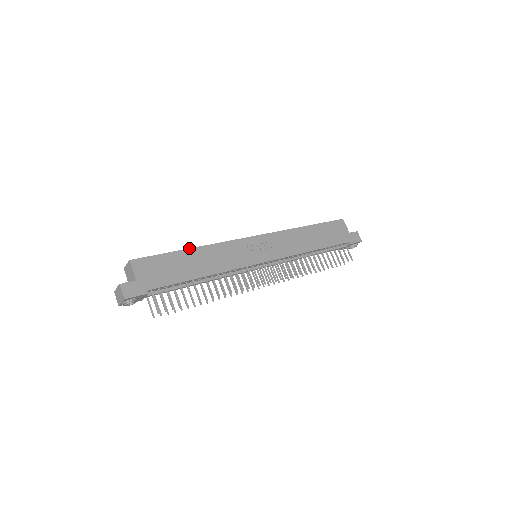
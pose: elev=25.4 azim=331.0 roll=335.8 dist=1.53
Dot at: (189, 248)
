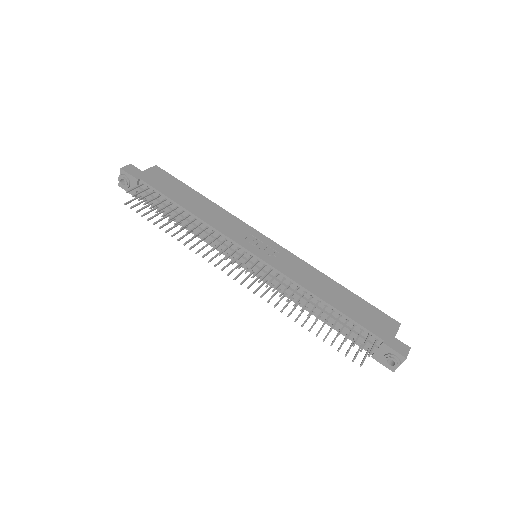
Dot at: occluded
